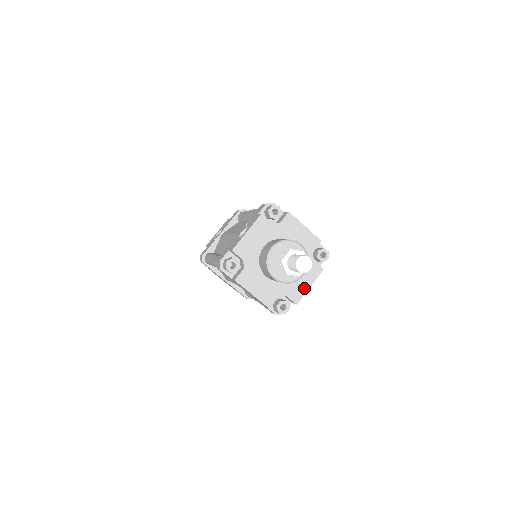
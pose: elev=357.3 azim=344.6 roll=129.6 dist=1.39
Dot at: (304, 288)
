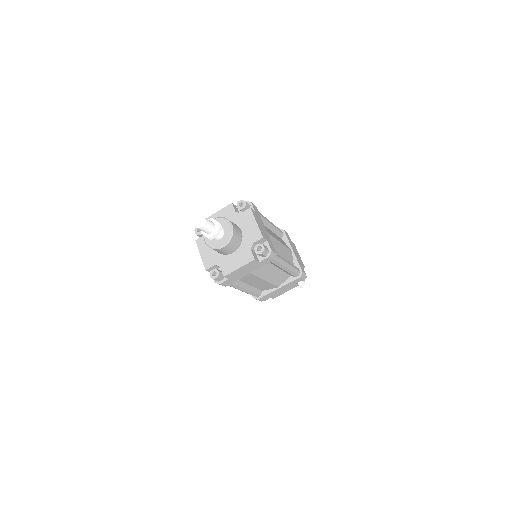
Dot at: (234, 267)
